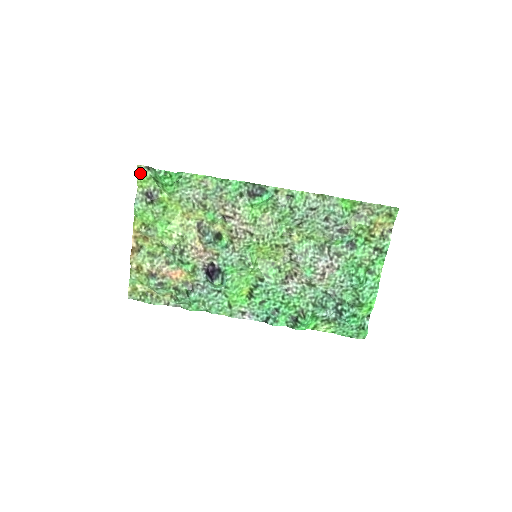
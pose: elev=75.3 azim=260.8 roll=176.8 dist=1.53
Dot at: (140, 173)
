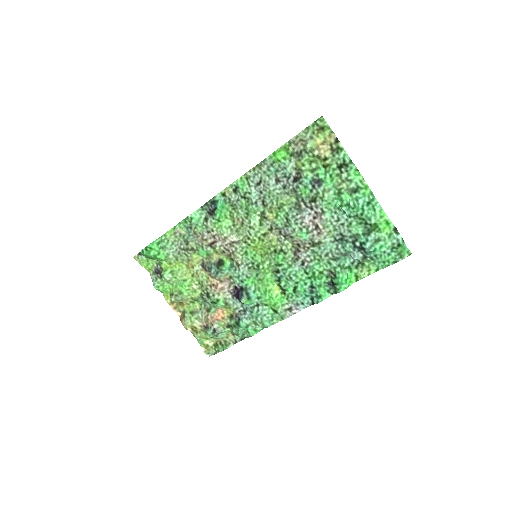
Dot at: (140, 261)
